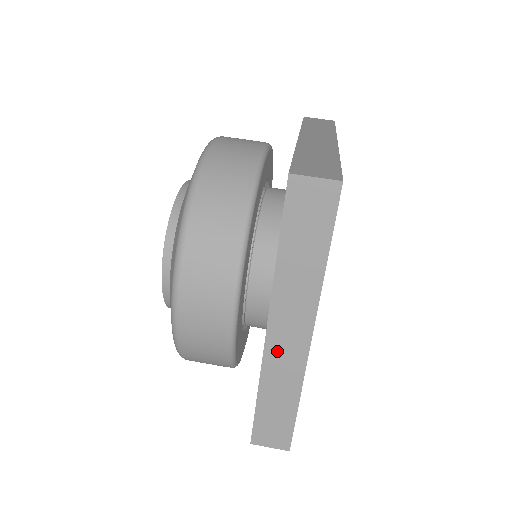
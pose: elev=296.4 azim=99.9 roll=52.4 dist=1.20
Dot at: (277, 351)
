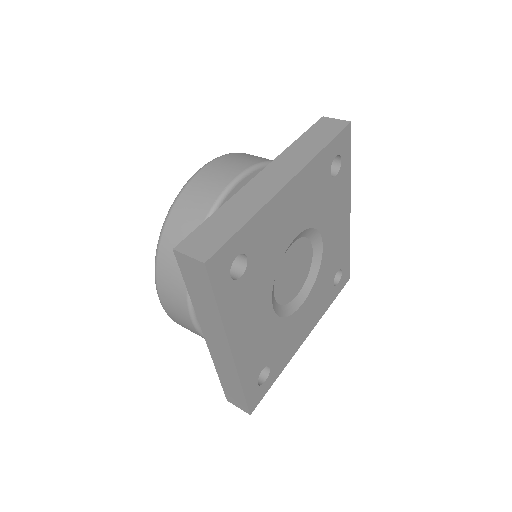
Dot at: (216, 353)
